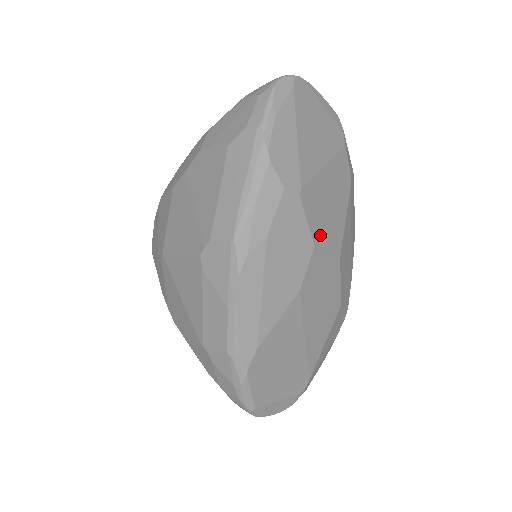
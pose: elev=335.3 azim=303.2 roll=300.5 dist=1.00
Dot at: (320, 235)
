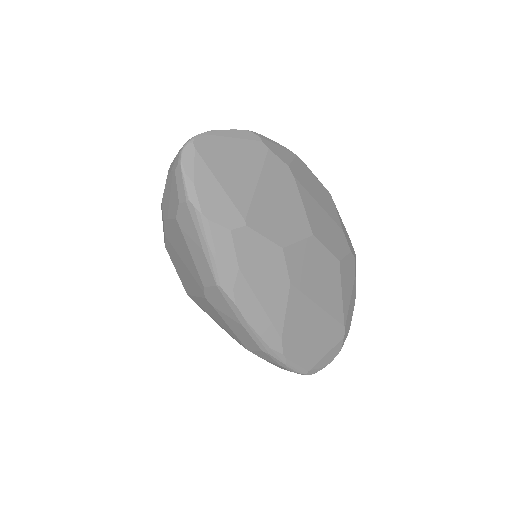
Dot at: (283, 236)
